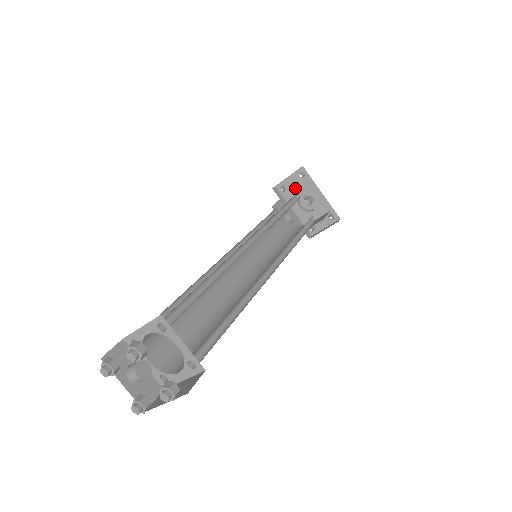
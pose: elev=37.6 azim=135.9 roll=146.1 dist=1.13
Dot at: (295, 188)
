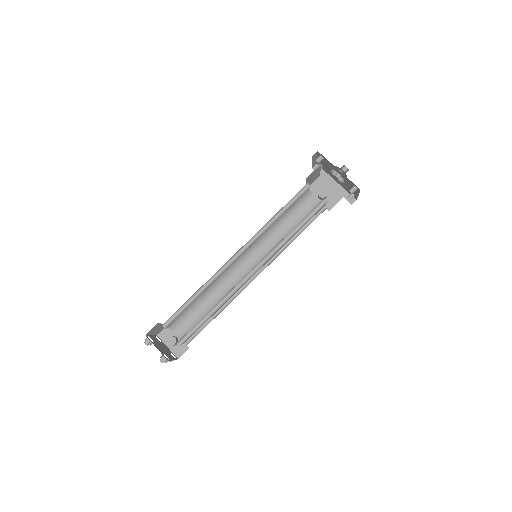
Dot at: (326, 166)
